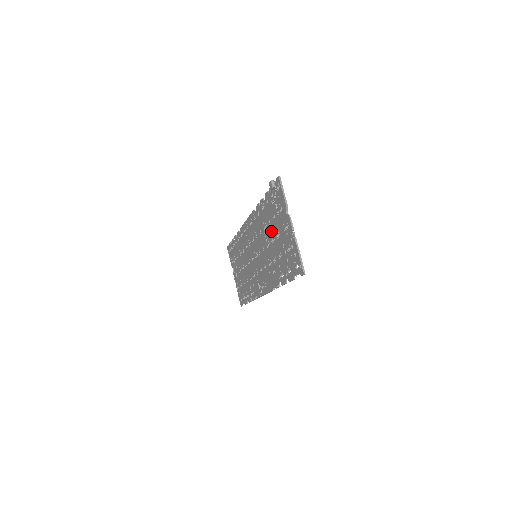
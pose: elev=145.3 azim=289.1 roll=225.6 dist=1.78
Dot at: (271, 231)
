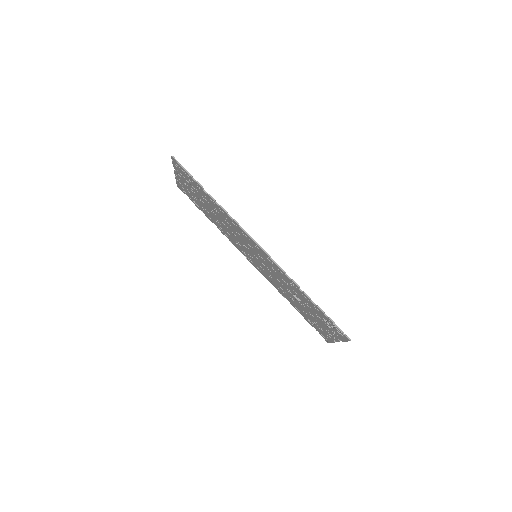
Dot at: (305, 305)
